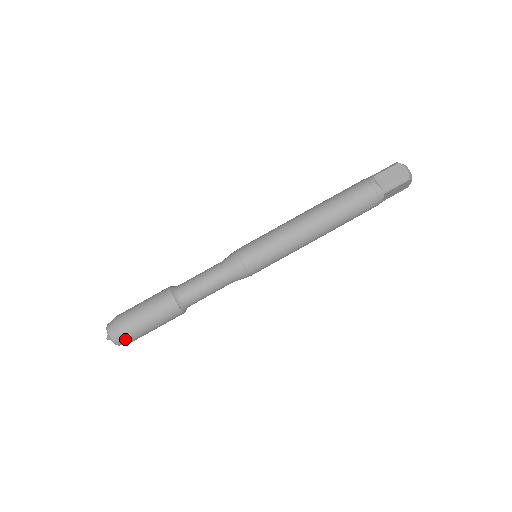
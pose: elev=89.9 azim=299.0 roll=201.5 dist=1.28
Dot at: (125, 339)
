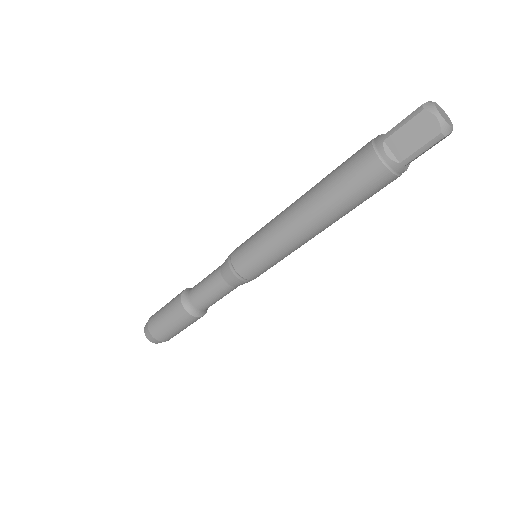
Dot at: (162, 341)
